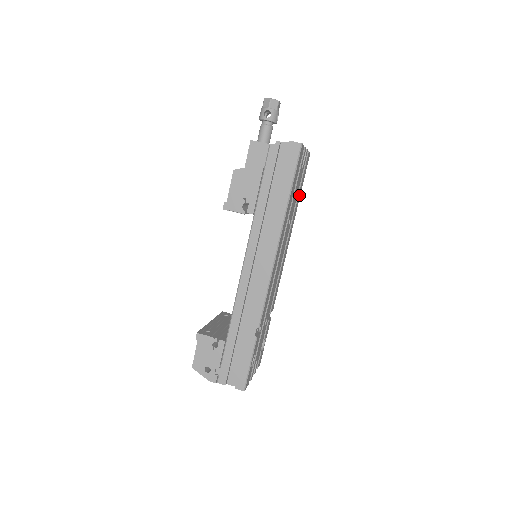
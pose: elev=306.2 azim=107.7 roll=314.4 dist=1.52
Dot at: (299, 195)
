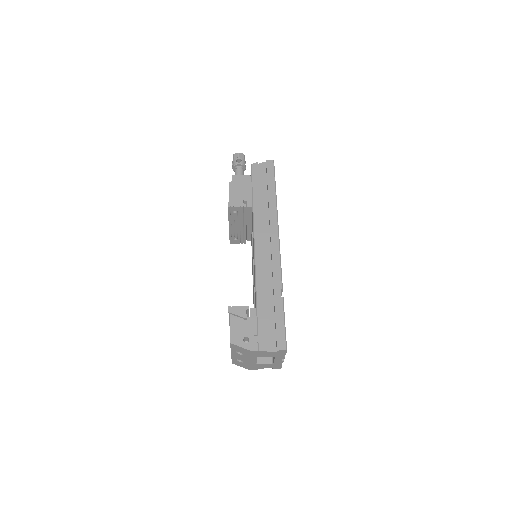
Dot at: occluded
